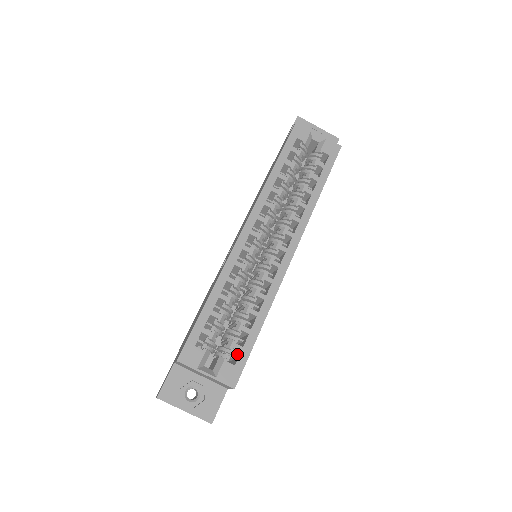
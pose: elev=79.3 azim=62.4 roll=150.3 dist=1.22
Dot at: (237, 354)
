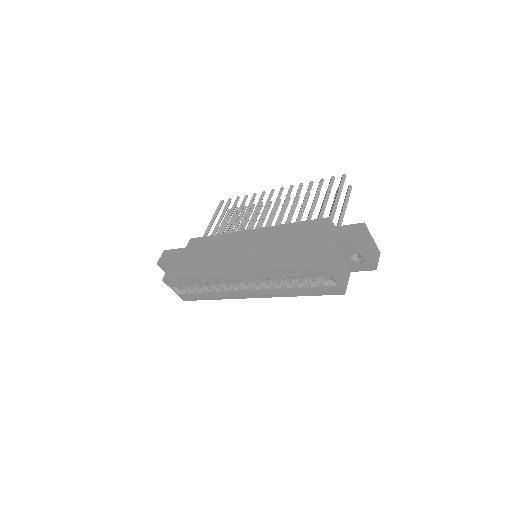
Dot at: occluded
